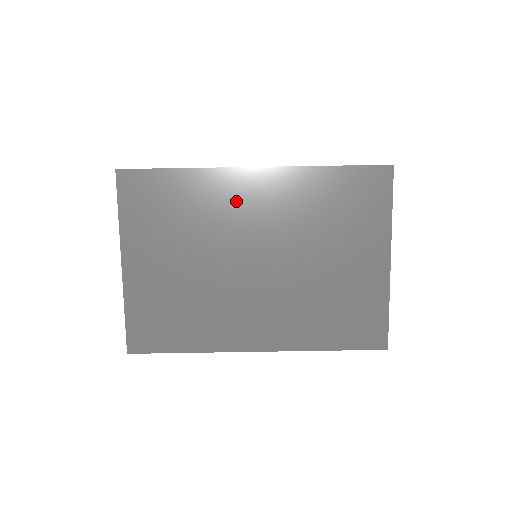
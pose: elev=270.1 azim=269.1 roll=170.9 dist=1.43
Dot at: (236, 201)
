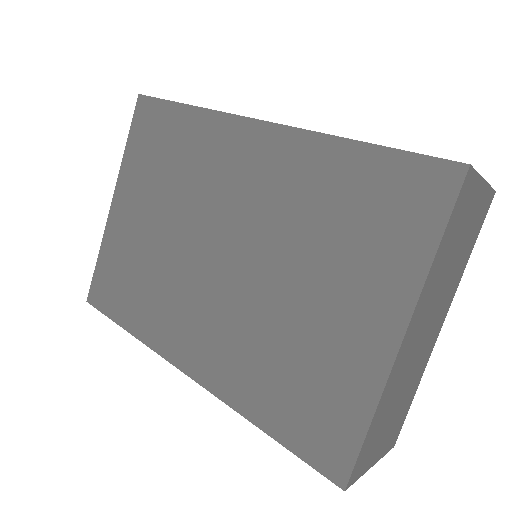
Dot at: (227, 162)
